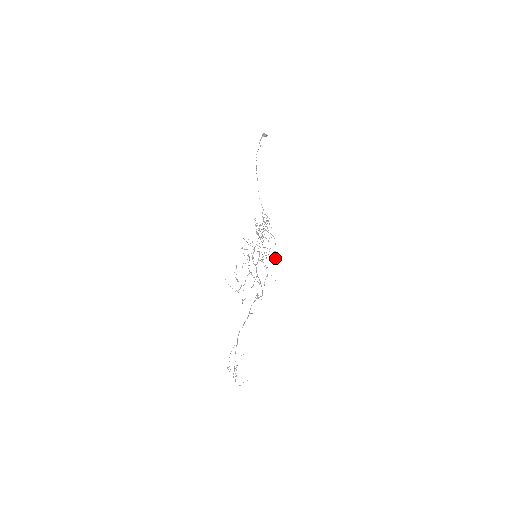
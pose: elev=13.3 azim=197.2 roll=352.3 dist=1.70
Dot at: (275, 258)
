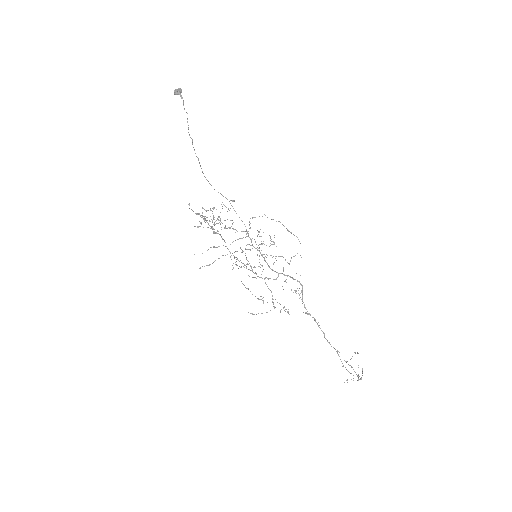
Dot at: occluded
